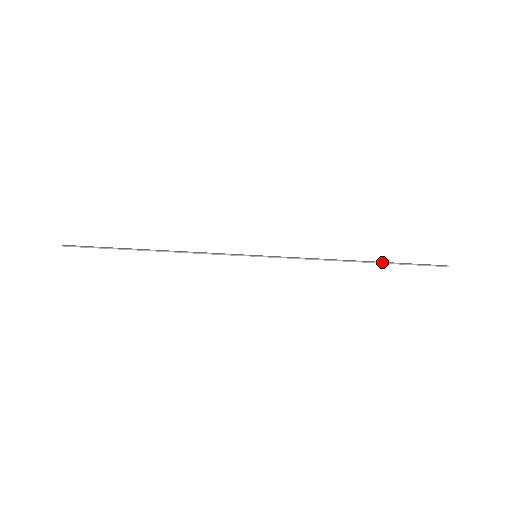
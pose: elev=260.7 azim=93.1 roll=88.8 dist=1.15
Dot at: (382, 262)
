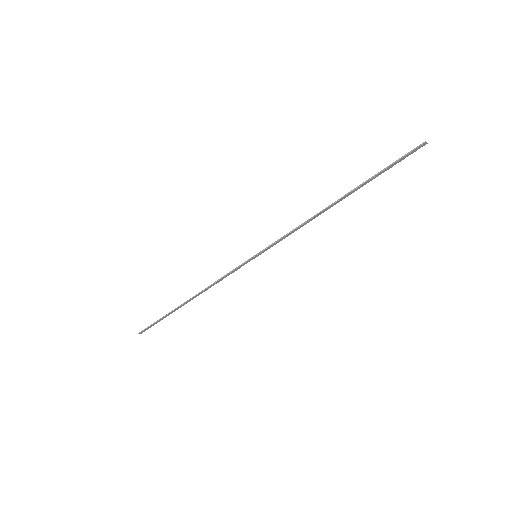
Dot at: (358, 186)
